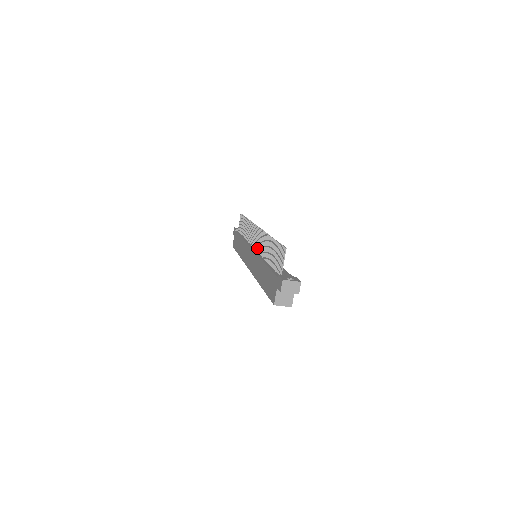
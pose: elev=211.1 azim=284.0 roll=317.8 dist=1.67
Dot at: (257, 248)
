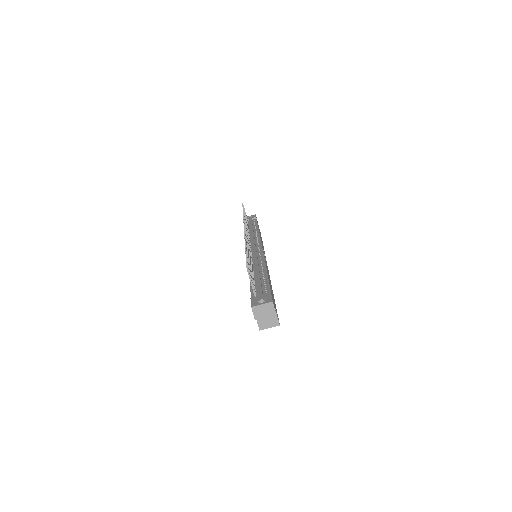
Dot at: occluded
